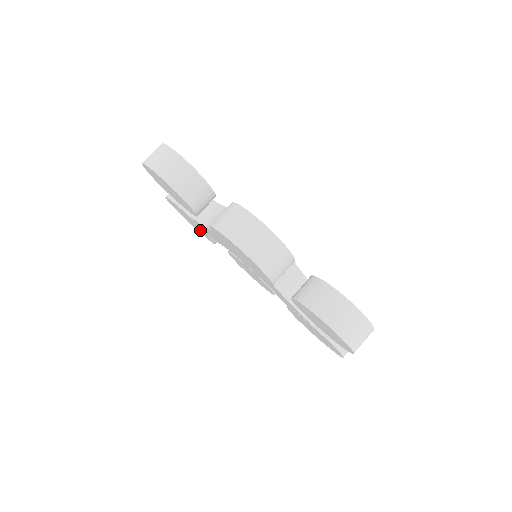
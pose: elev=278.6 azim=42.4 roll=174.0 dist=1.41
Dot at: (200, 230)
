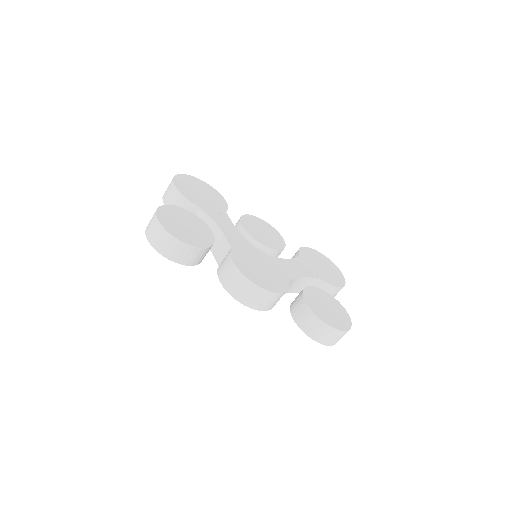
Dot at: occluded
